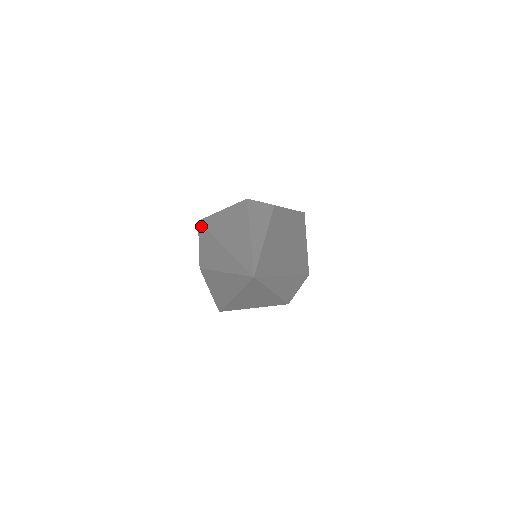
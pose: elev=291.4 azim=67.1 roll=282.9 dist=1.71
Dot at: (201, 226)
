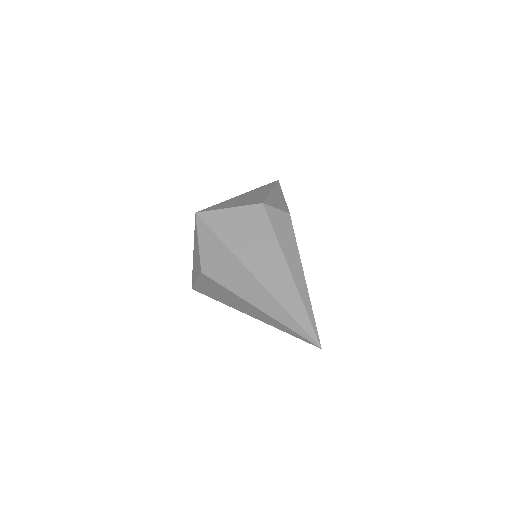
Dot at: (204, 225)
